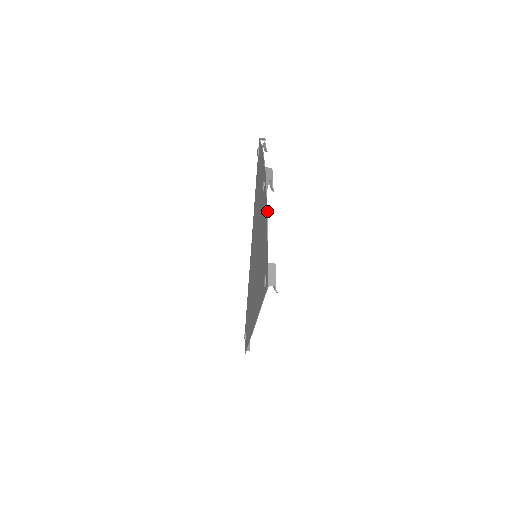
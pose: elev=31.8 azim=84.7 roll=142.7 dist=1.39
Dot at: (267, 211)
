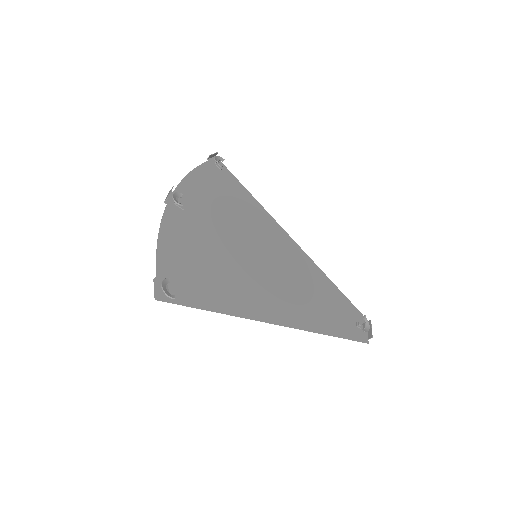
Dot at: (159, 231)
